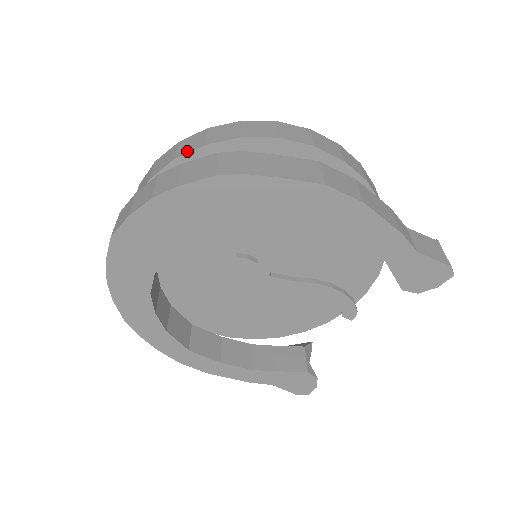
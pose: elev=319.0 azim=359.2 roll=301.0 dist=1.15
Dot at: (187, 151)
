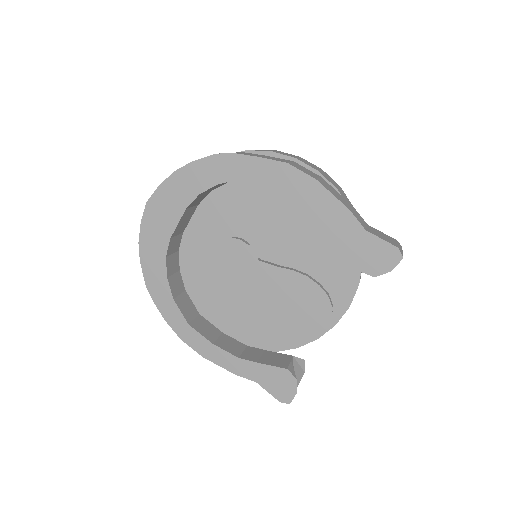
Dot at: occluded
